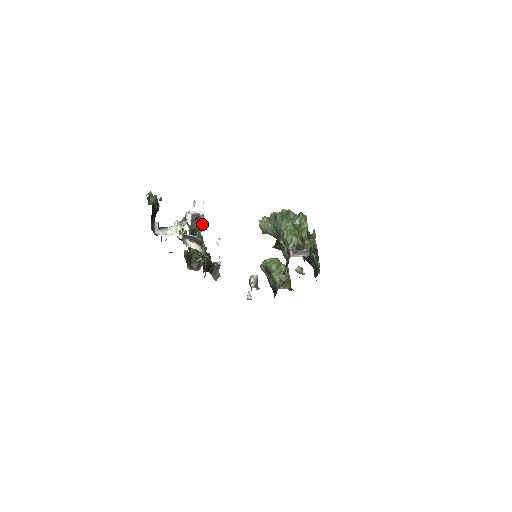
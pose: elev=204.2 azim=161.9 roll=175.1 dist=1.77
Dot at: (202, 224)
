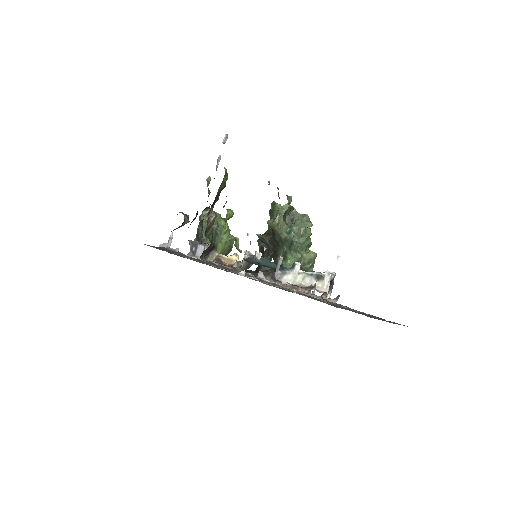
Dot at: (329, 293)
